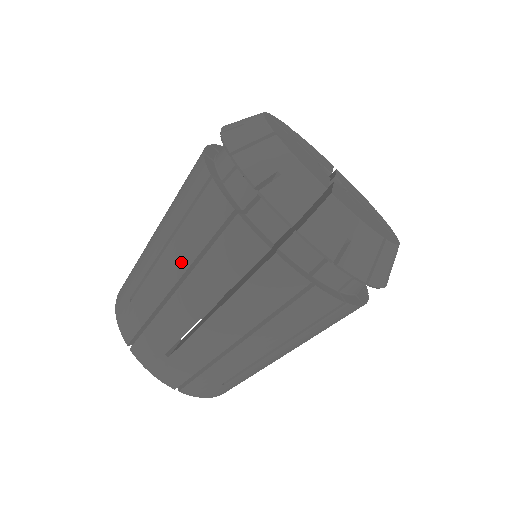
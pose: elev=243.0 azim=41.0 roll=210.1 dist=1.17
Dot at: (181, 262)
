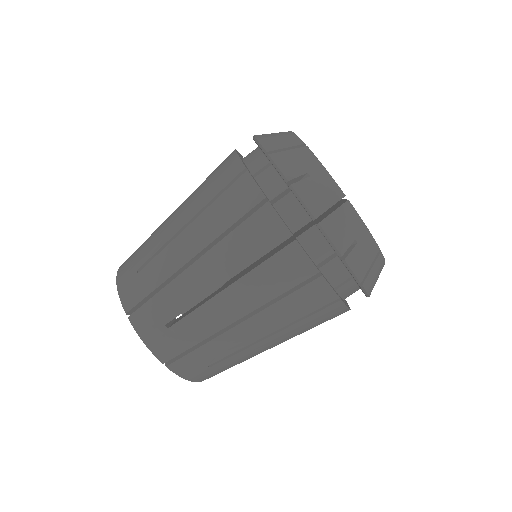
Dot at: (203, 239)
